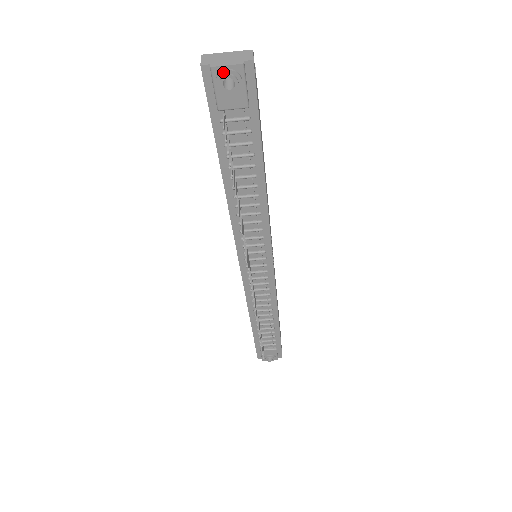
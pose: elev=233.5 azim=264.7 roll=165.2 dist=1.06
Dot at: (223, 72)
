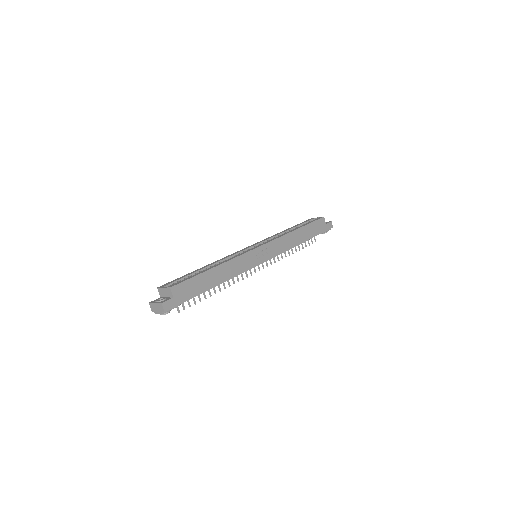
Dot at: (160, 314)
